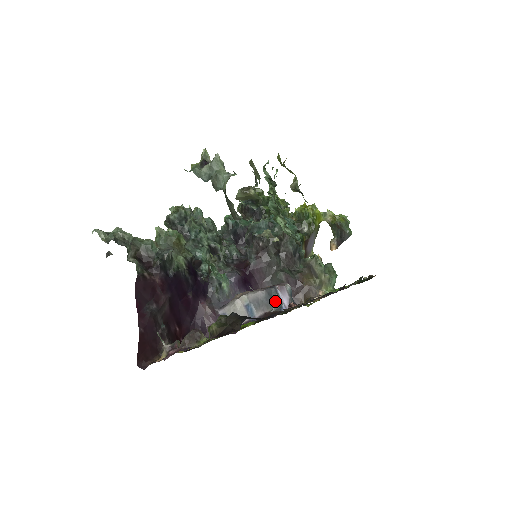
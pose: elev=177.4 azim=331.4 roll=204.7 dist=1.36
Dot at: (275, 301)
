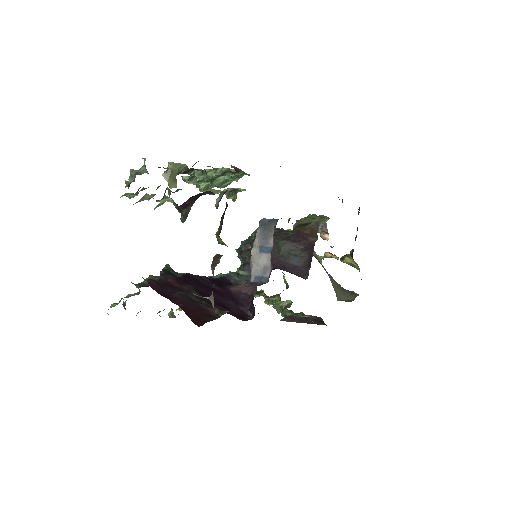
Dot at: (270, 222)
